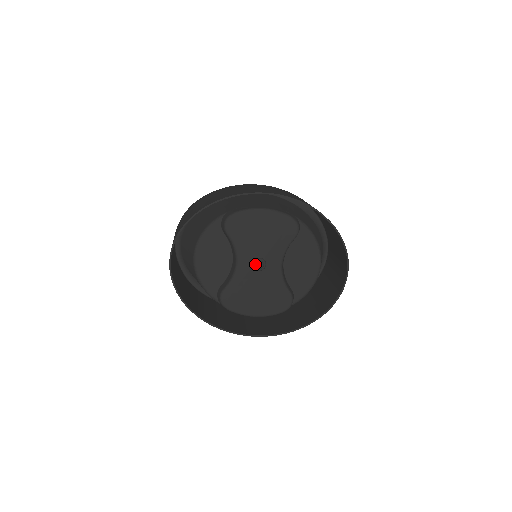
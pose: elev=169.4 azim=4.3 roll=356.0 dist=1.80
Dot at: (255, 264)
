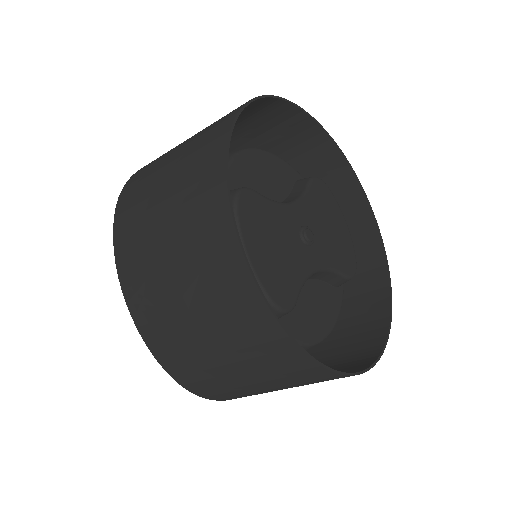
Dot at: (307, 228)
